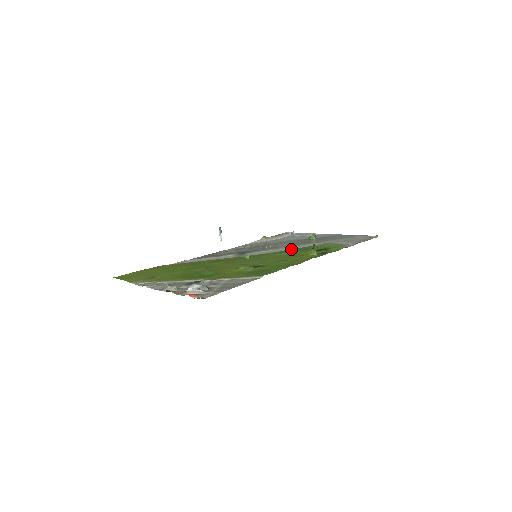
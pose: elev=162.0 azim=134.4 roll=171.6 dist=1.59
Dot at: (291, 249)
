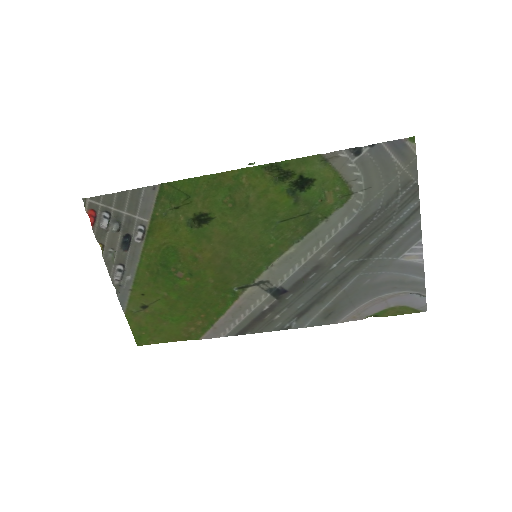
Dot at: (304, 233)
